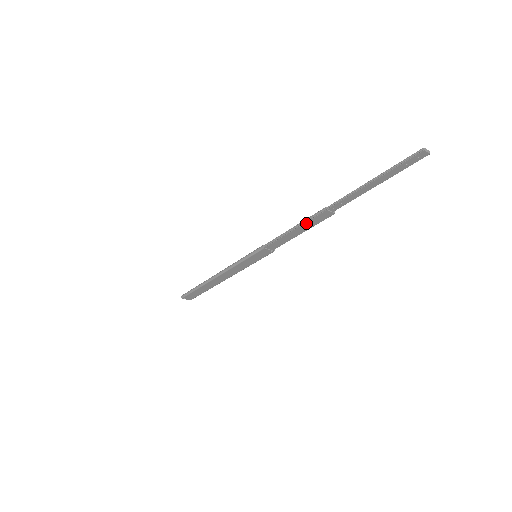
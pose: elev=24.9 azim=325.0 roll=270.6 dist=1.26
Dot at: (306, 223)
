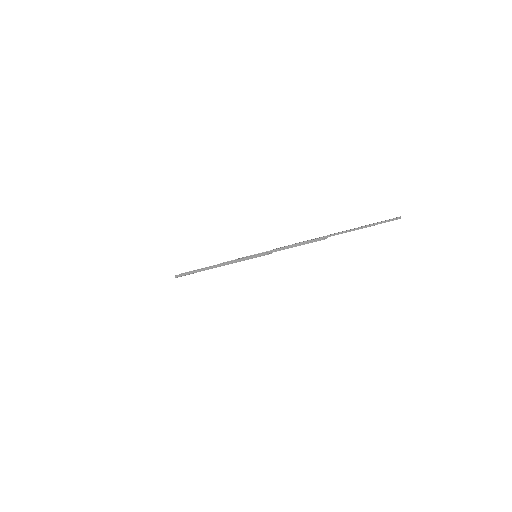
Dot at: occluded
